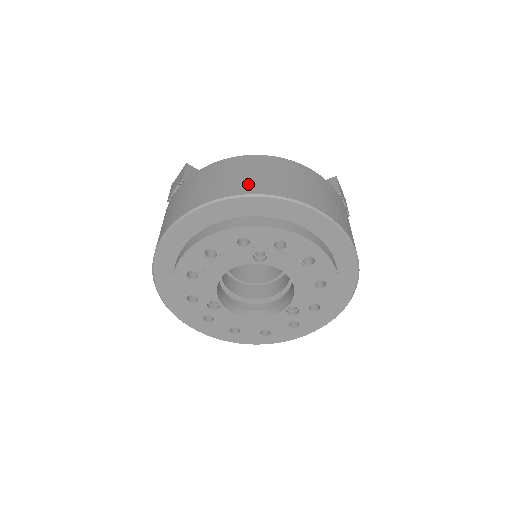
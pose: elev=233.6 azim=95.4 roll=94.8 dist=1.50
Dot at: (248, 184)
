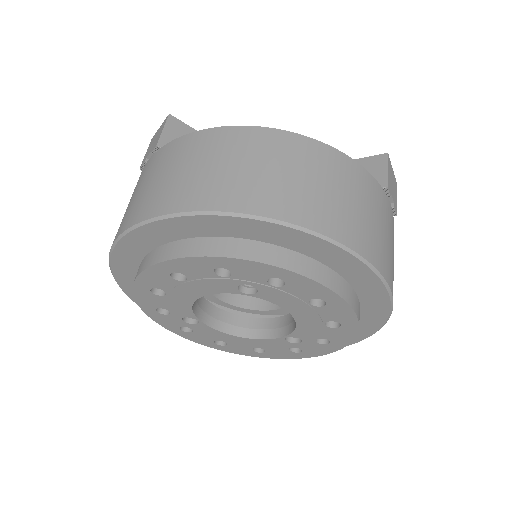
Dot at: (235, 190)
